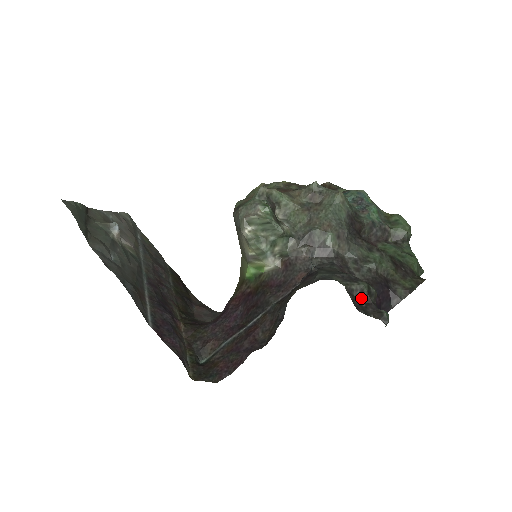
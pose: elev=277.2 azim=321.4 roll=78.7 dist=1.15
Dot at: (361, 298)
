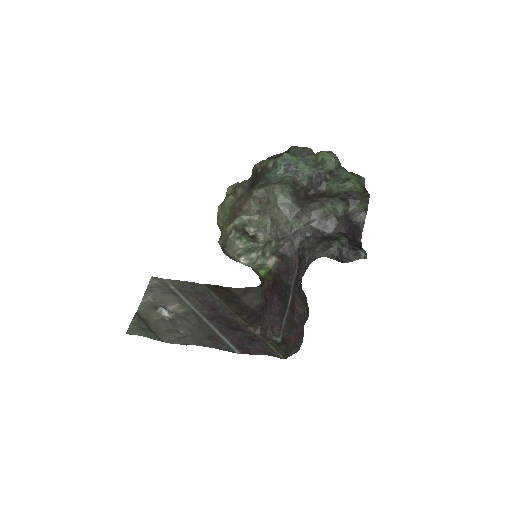
Dot at: (341, 253)
